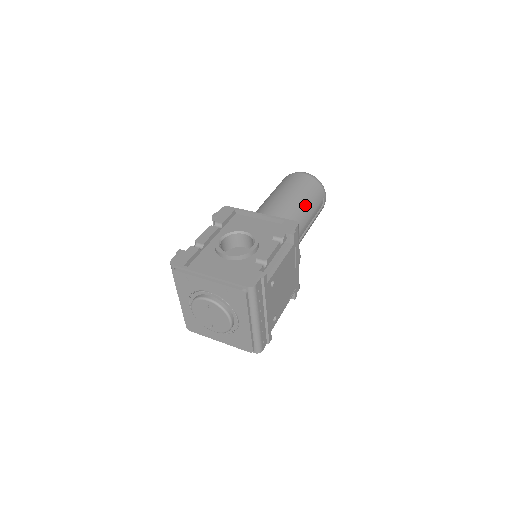
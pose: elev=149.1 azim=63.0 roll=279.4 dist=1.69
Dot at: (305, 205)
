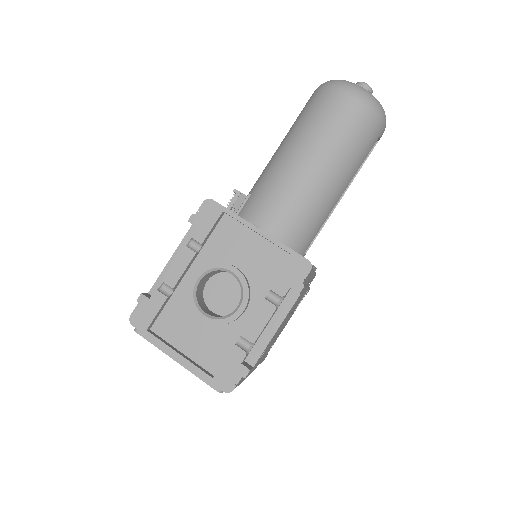
Dot at: (340, 176)
